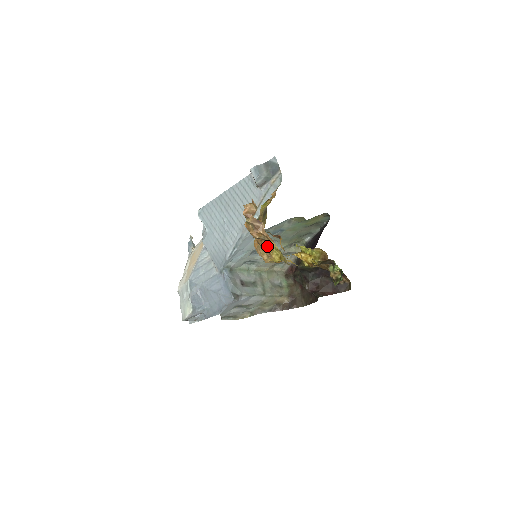
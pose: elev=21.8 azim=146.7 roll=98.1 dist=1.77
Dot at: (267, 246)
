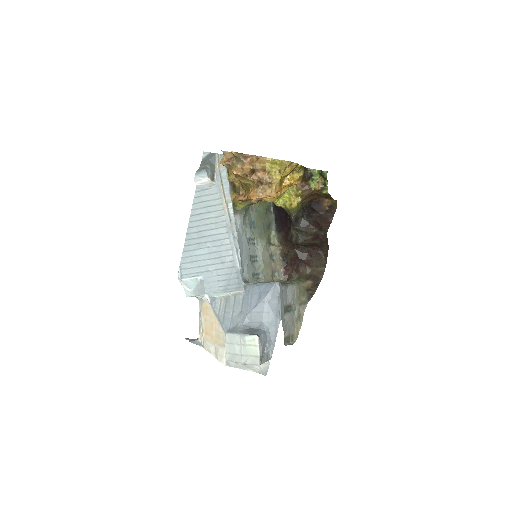
Dot at: (263, 174)
